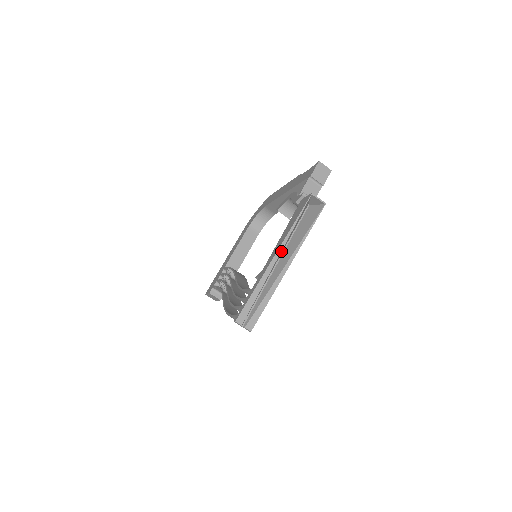
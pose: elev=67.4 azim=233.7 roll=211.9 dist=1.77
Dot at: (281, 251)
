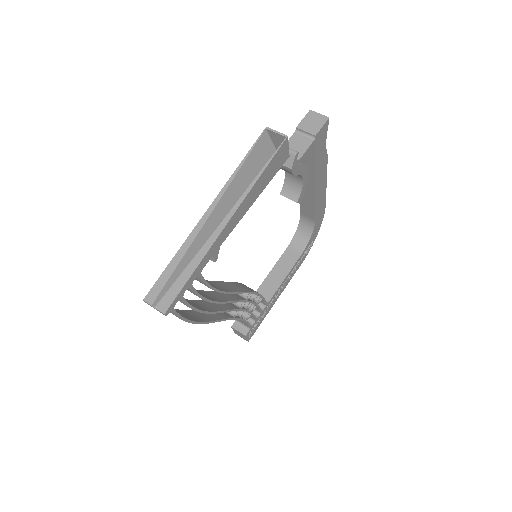
Dot at: (219, 204)
